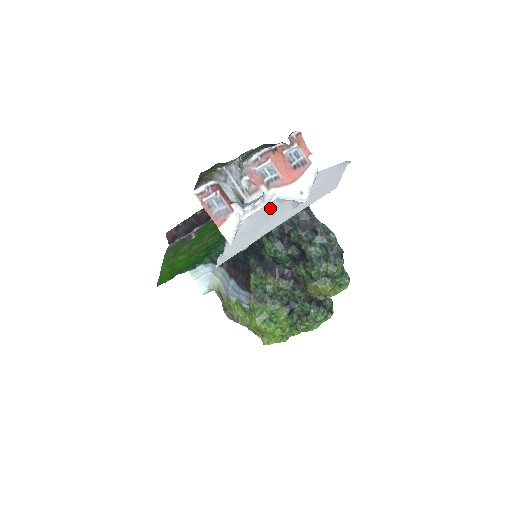
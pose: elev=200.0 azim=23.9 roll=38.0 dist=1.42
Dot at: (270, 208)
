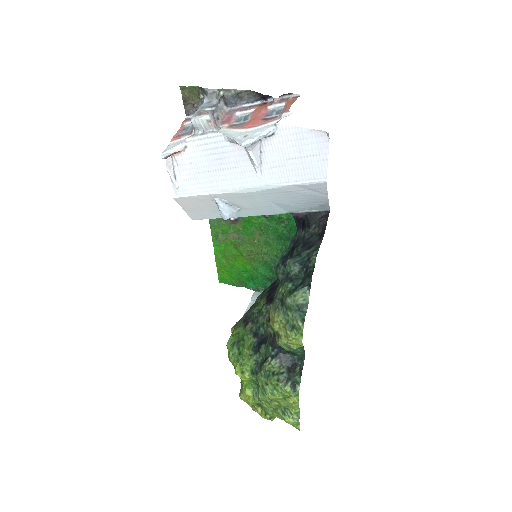
Dot at: (220, 146)
